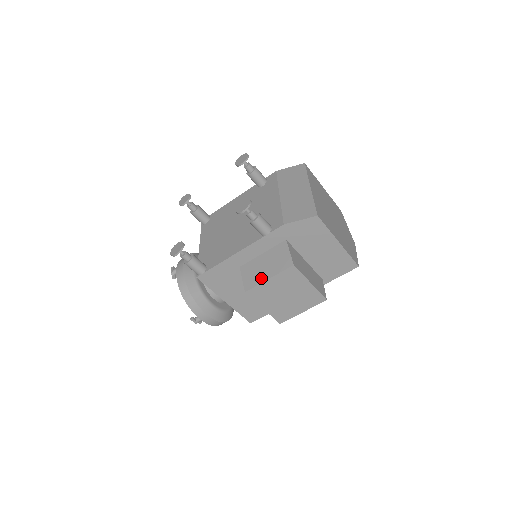
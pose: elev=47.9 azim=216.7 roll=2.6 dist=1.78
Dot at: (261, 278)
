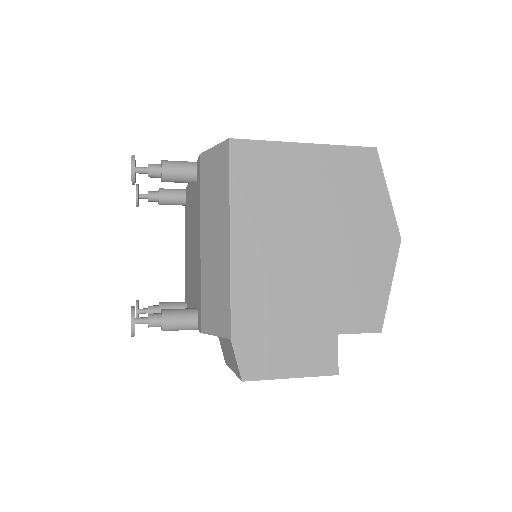
Dot at: (228, 362)
